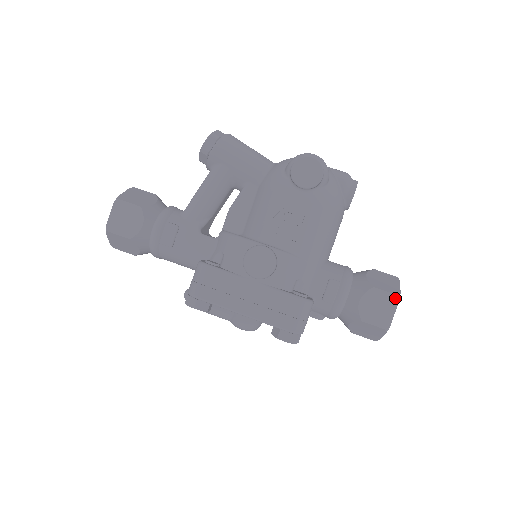
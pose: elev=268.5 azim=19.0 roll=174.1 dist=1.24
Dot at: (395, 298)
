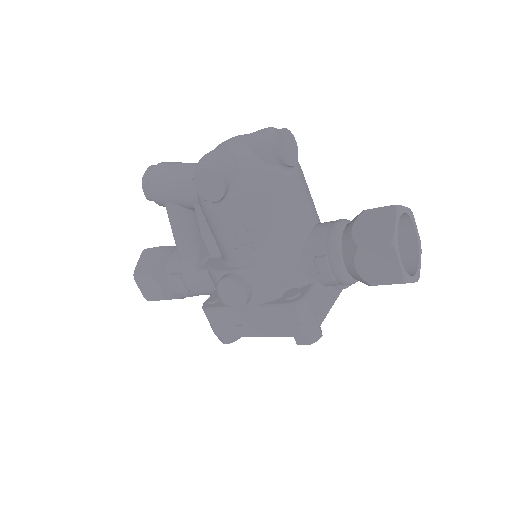
Dot at: (388, 248)
